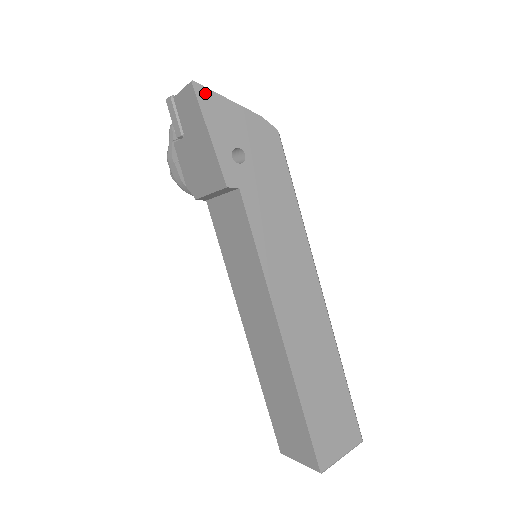
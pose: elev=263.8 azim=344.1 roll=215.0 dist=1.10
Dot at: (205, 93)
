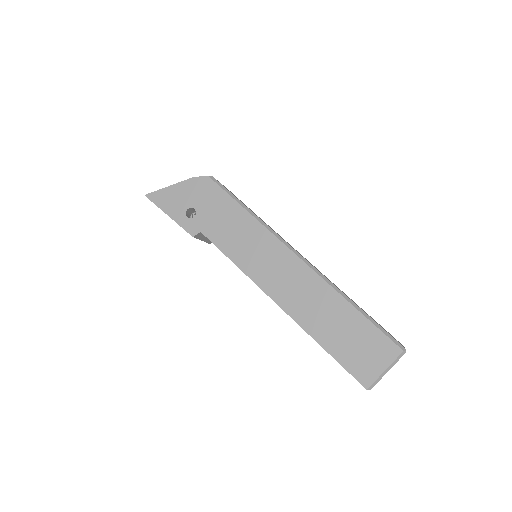
Dot at: (155, 195)
